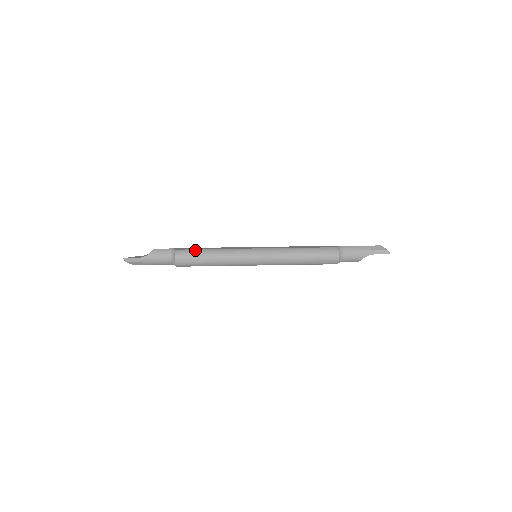
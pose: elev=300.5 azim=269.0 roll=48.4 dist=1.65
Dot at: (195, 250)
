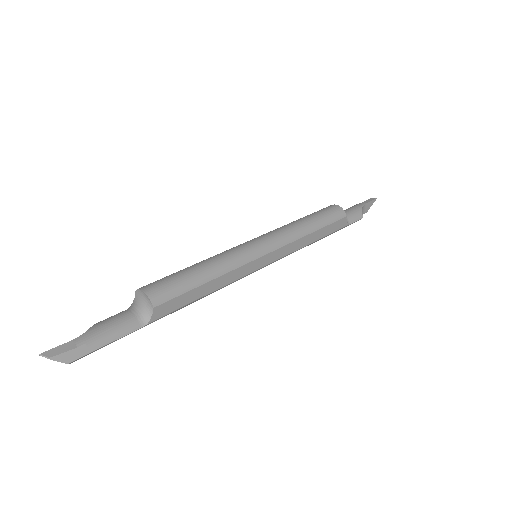
Dot at: (167, 276)
